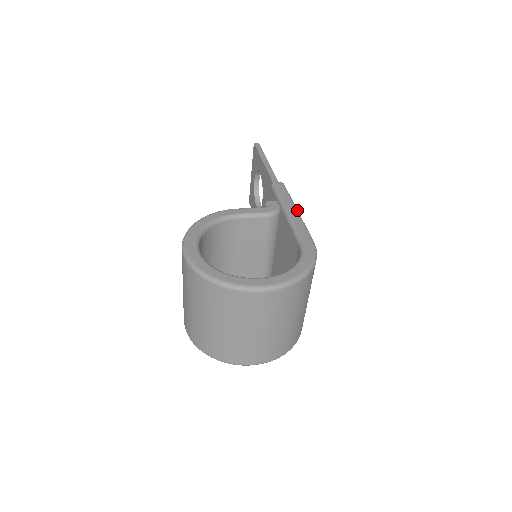
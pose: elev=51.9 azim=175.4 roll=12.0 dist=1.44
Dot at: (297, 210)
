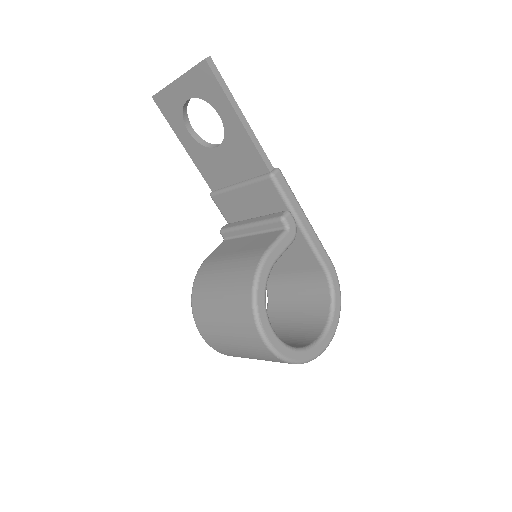
Dot at: occluded
